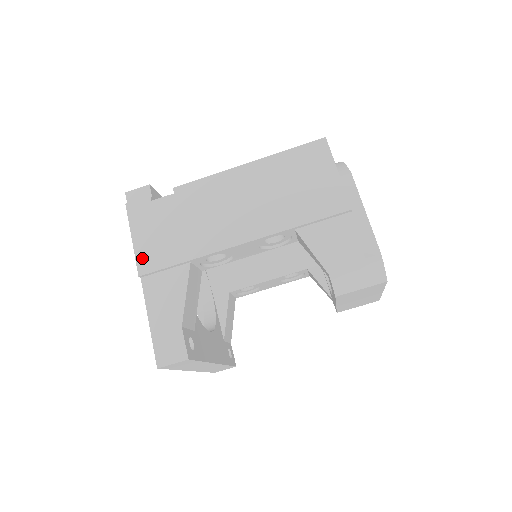
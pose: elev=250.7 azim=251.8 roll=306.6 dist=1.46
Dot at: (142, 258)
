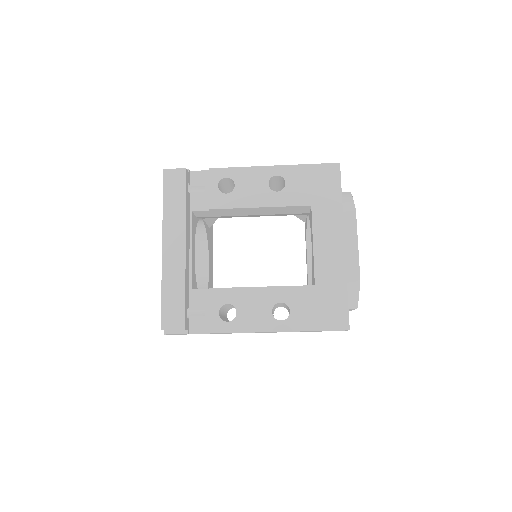
Dot at: occluded
